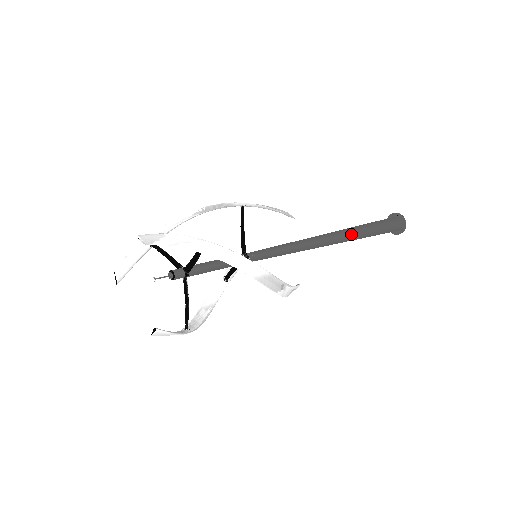
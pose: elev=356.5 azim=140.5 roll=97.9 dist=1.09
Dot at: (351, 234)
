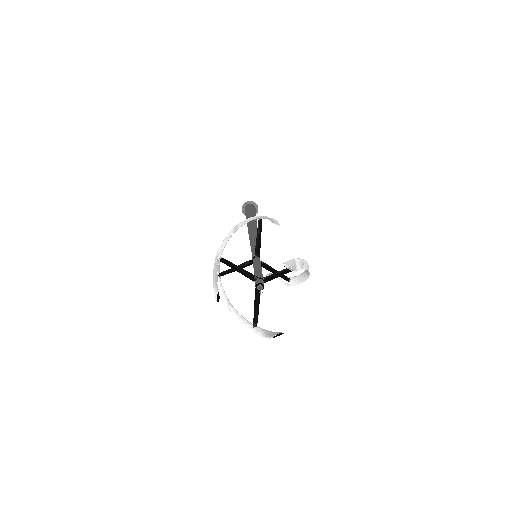
Dot at: occluded
